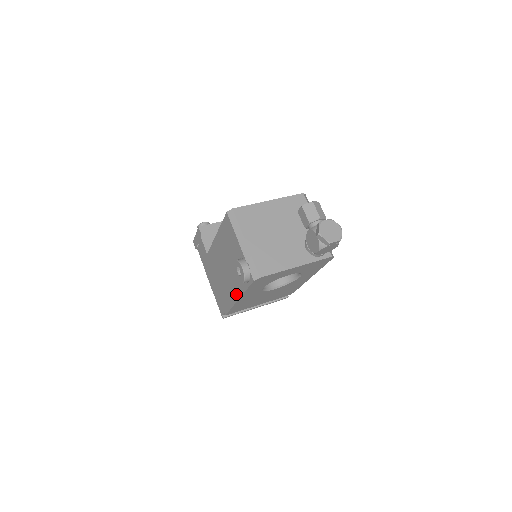
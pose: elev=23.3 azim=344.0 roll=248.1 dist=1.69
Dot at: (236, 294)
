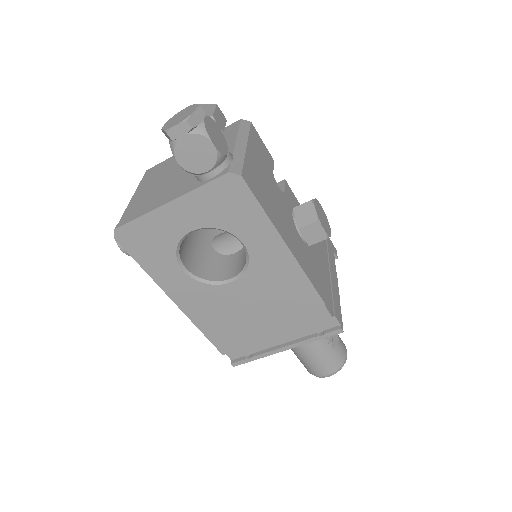
Dot at: occluded
